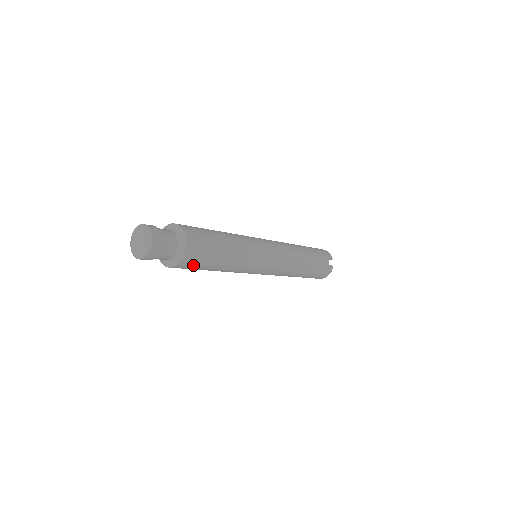
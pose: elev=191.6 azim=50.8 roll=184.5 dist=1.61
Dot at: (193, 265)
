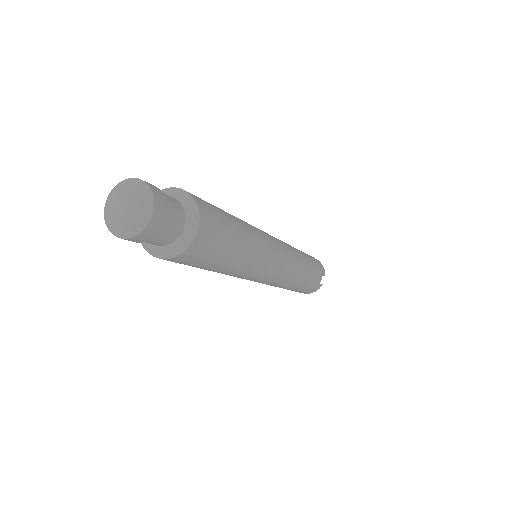
Dot at: (188, 262)
